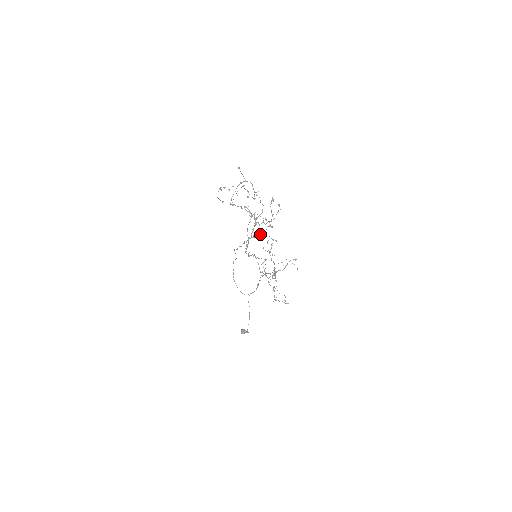
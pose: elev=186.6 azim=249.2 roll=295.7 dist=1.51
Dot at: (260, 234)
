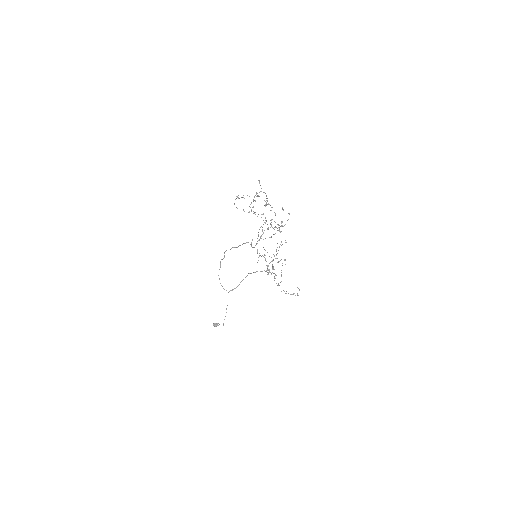
Dot at: (269, 237)
